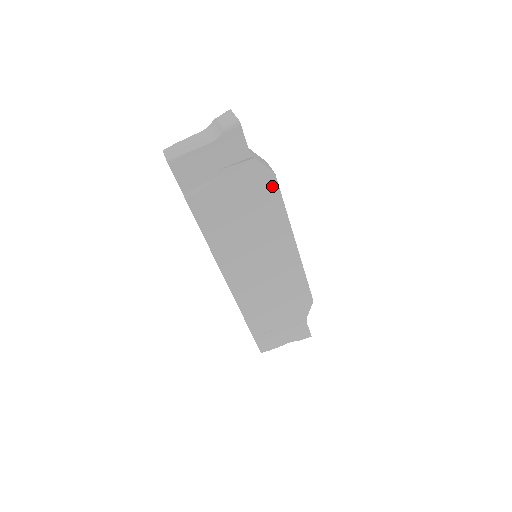
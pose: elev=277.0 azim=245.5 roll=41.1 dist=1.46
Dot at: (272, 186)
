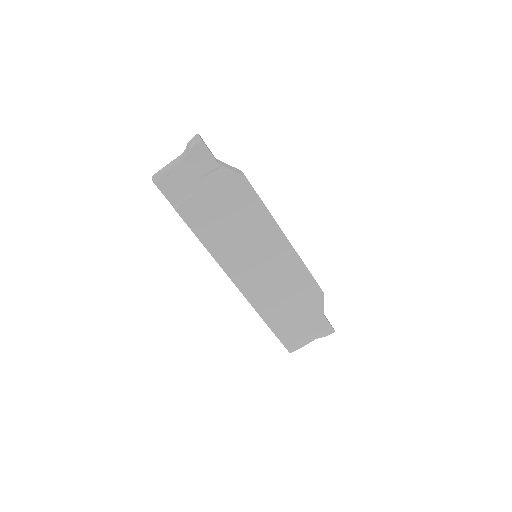
Dot at: (246, 188)
